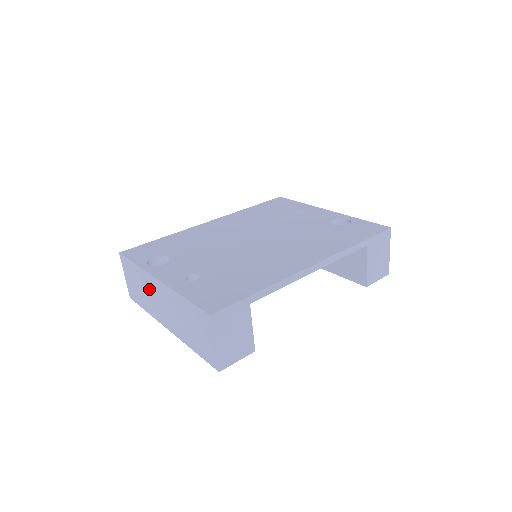
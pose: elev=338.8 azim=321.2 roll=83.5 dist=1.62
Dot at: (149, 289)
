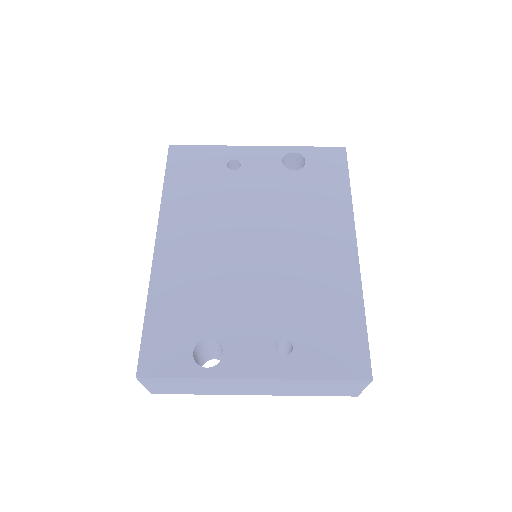
Dot at: (222, 385)
